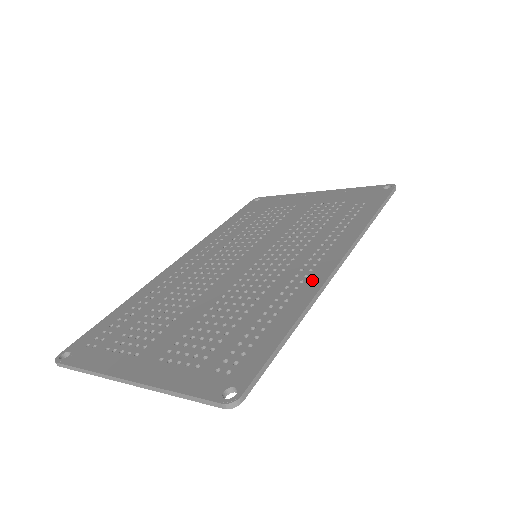
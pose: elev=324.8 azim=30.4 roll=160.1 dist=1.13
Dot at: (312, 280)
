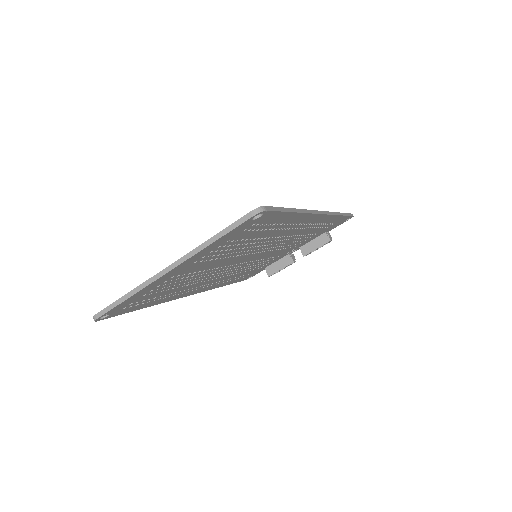
Dot at: occluded
